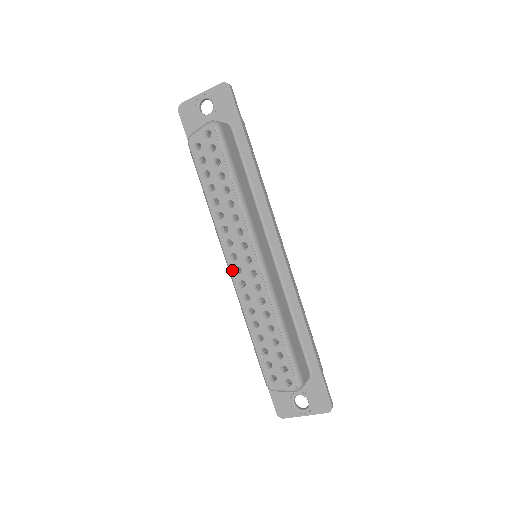
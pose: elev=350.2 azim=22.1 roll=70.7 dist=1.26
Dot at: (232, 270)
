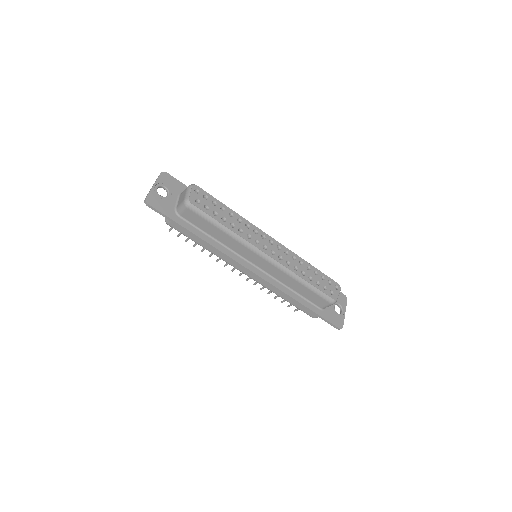
Dot at: (271, 255)
